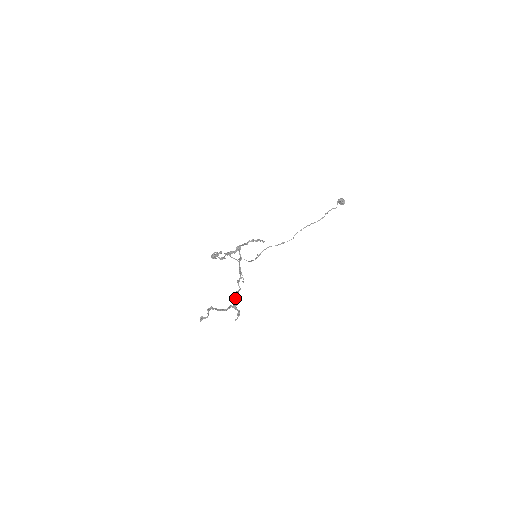
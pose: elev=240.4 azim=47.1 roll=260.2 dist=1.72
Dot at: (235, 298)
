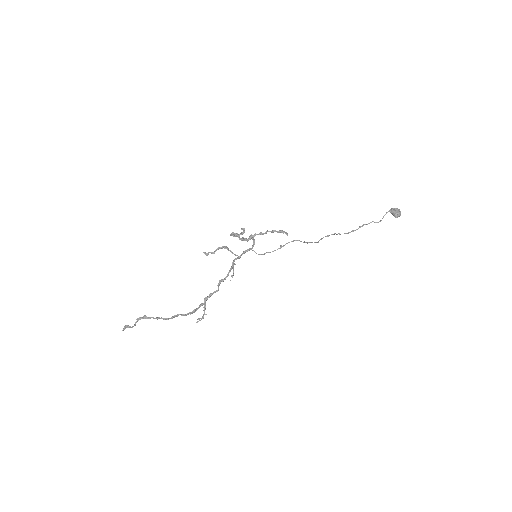
Dot at: (204, 301)
